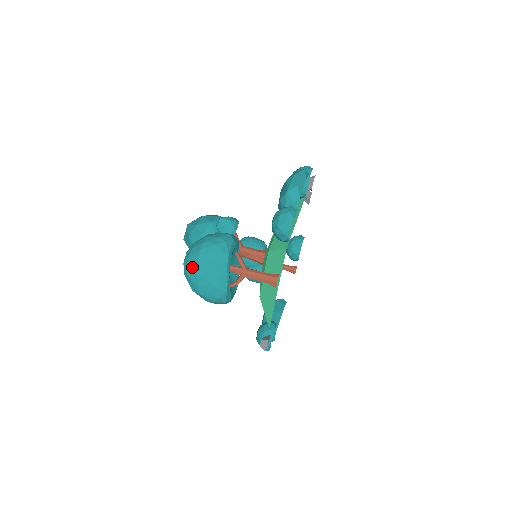
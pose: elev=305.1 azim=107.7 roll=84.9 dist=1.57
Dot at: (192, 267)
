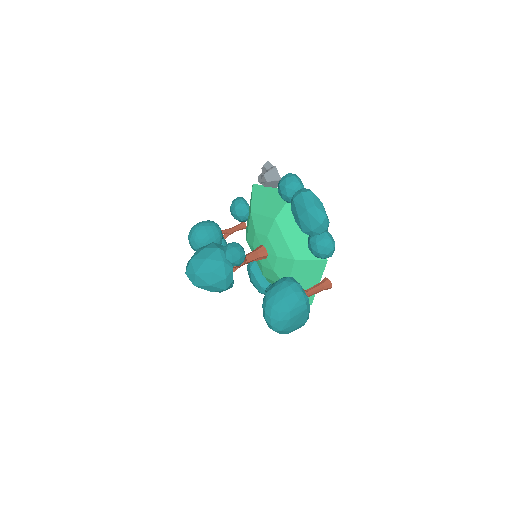
Dot at: (285, 325)
